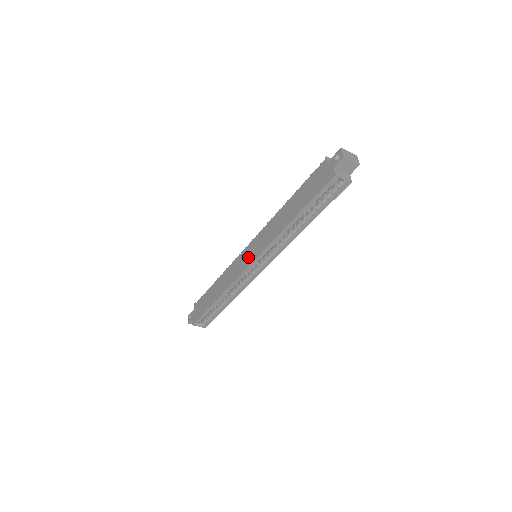
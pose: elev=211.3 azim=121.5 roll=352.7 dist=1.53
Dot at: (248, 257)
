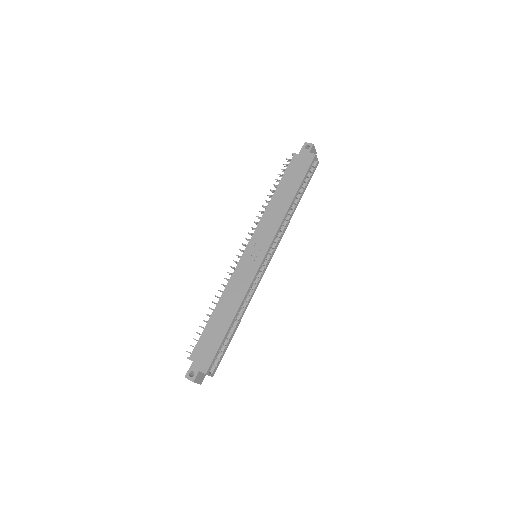
Dot at: (256, 254)
